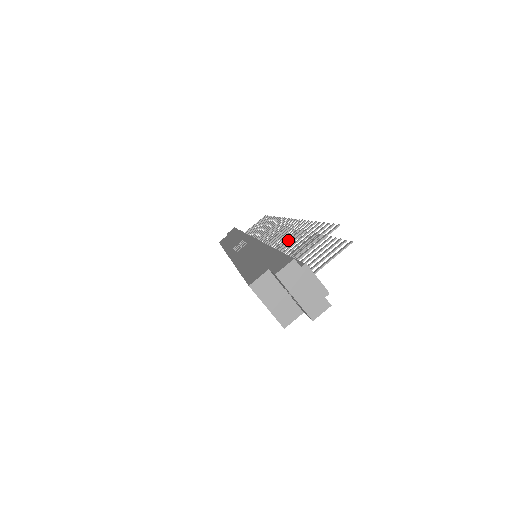
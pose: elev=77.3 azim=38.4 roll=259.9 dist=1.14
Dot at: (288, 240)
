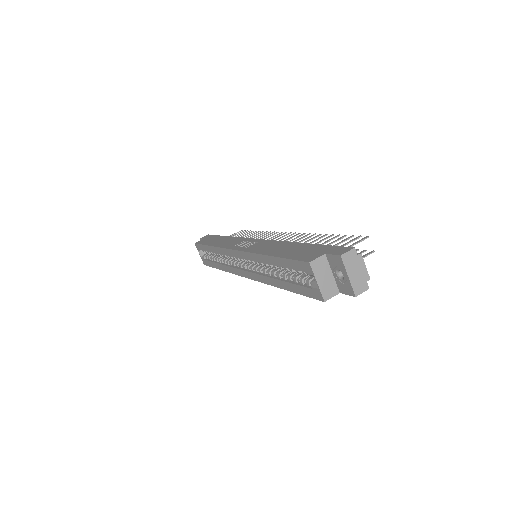
Dot at: occluded
